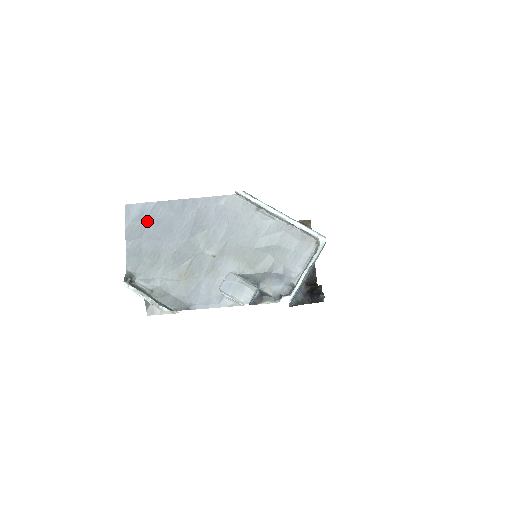
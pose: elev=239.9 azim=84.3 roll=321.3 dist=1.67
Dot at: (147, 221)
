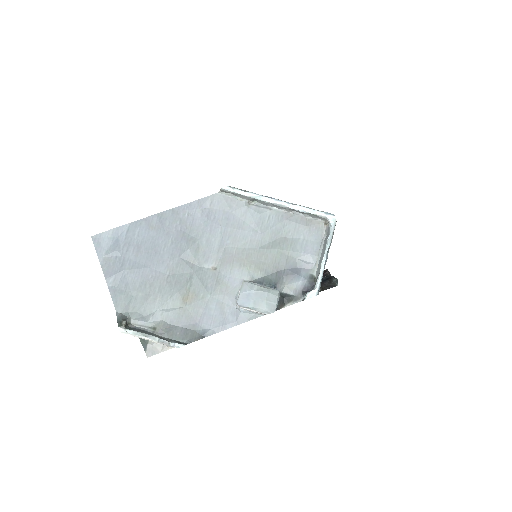
Dot at: (124, 249)
